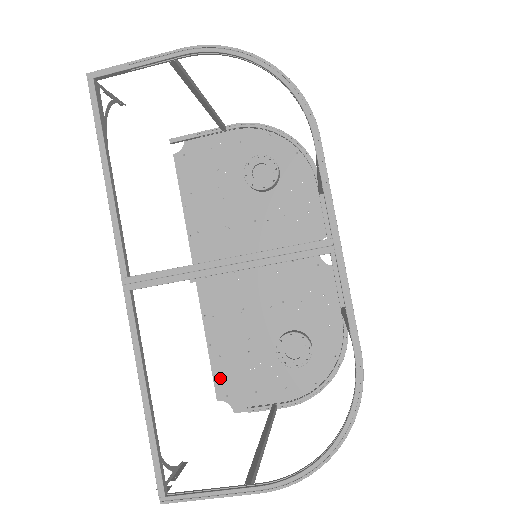
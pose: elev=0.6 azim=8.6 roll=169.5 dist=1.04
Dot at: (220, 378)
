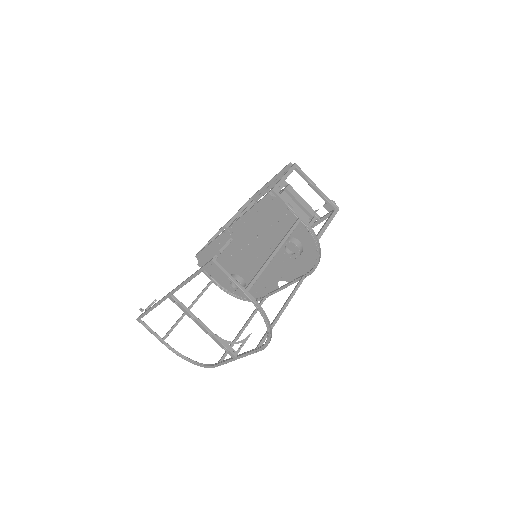
Dot at: (203, 255)
